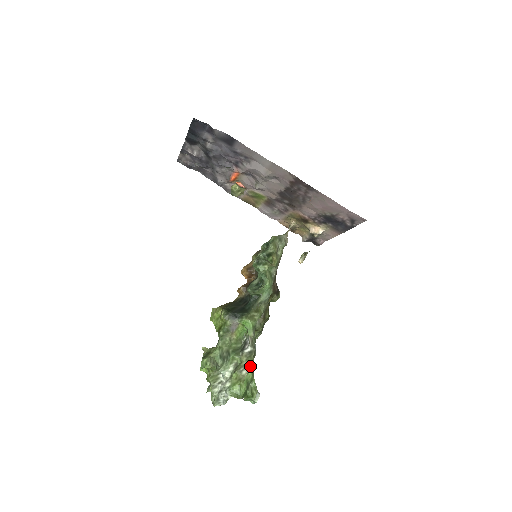
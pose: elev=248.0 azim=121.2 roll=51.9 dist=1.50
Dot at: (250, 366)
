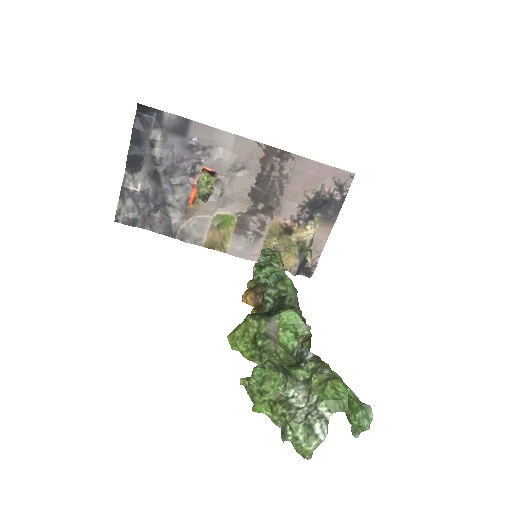
Dot at: (328, 366)
